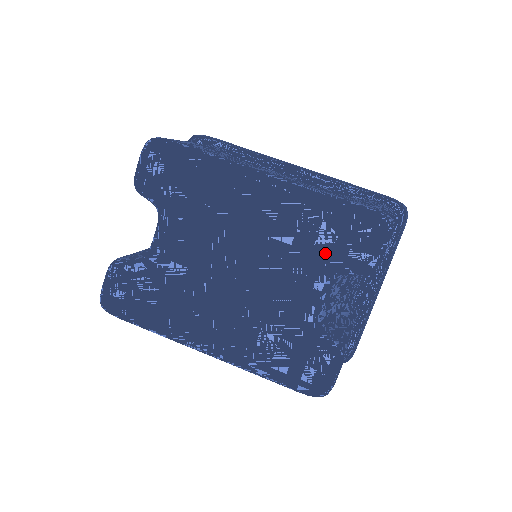
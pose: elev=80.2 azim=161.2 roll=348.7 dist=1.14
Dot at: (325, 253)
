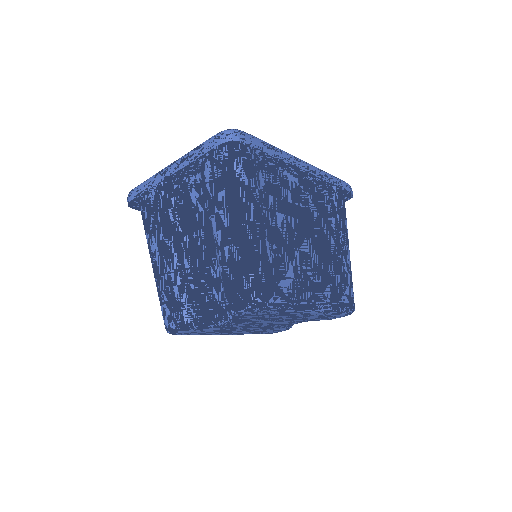
Dot at: (316, 320)
